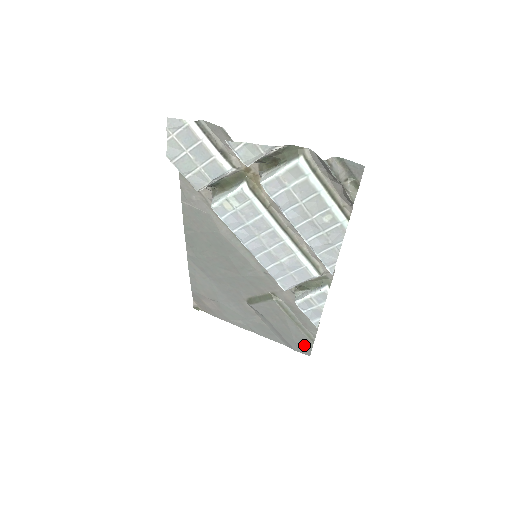
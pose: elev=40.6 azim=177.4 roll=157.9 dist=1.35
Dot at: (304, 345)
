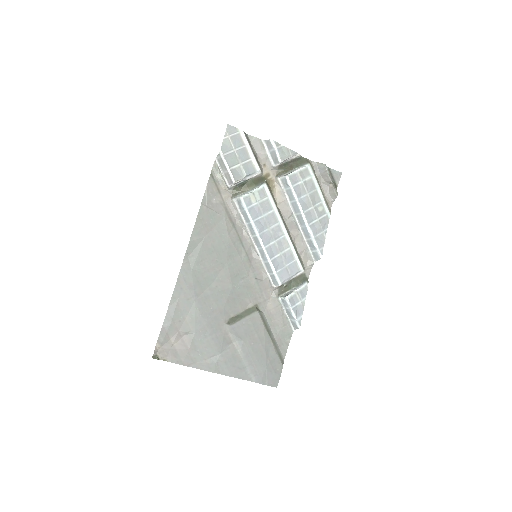
Dot at: (274, 371)
